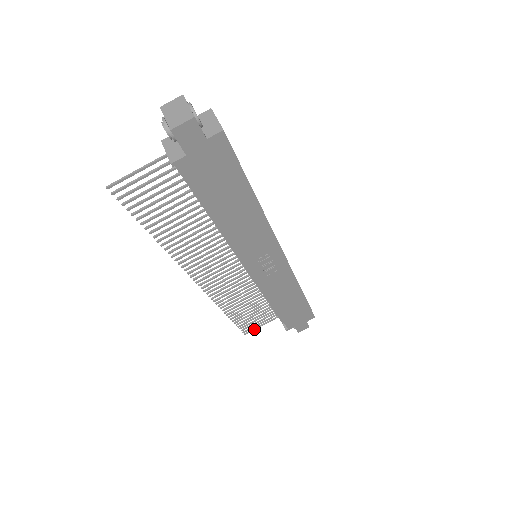
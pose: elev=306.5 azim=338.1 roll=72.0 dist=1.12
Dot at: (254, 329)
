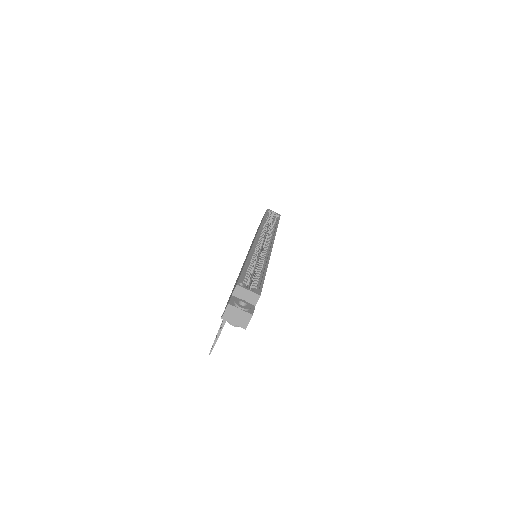
Dot at: occluded
